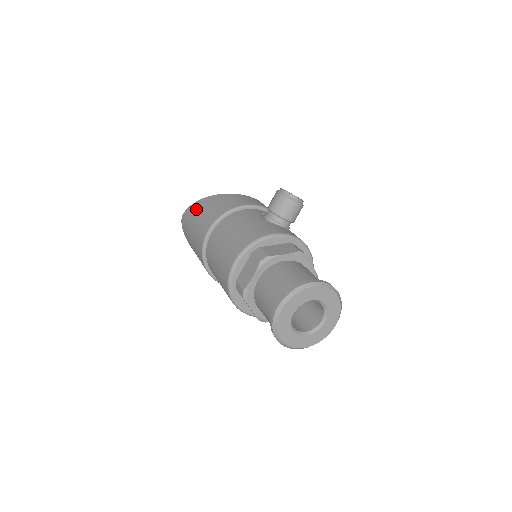
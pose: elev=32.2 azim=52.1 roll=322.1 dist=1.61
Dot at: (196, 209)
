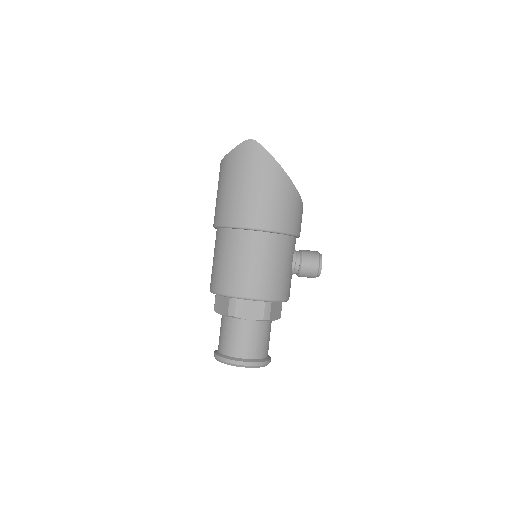
Dot at: (272, 176)
